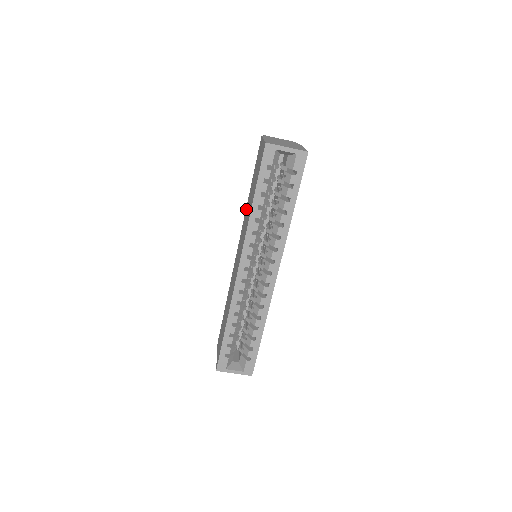
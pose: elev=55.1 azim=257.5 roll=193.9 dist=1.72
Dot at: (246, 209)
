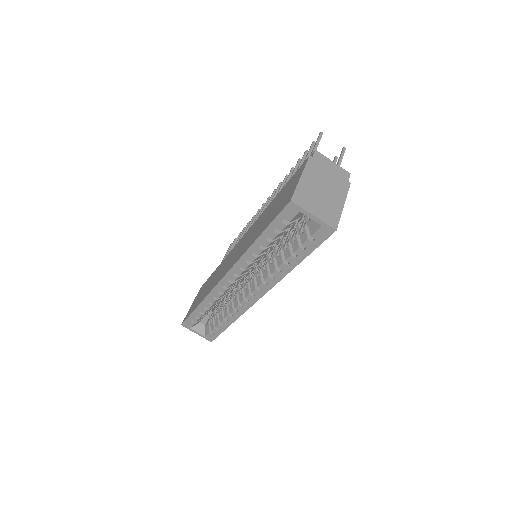
Dot at: (262, 214)
